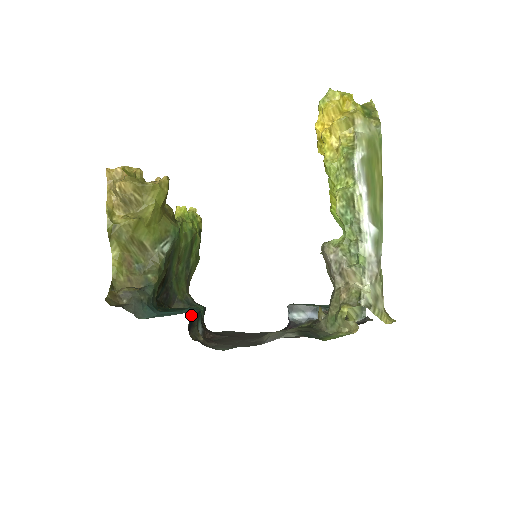
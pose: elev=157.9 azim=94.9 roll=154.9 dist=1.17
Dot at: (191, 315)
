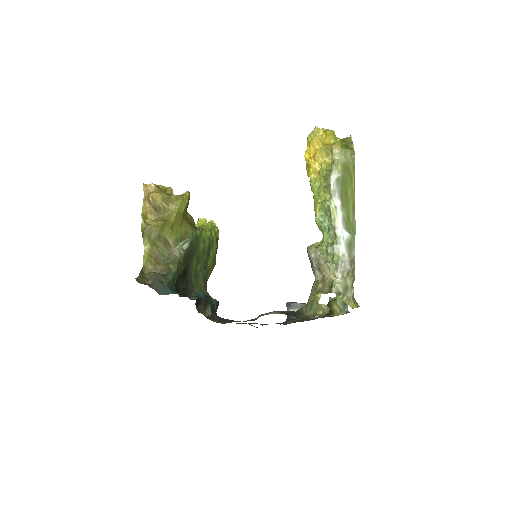
Dot at: (199, 294)
